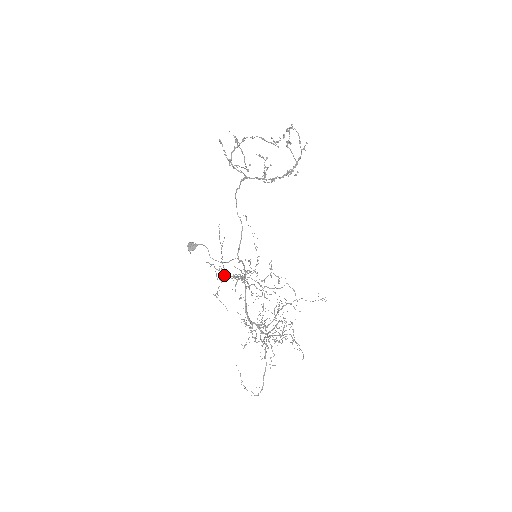
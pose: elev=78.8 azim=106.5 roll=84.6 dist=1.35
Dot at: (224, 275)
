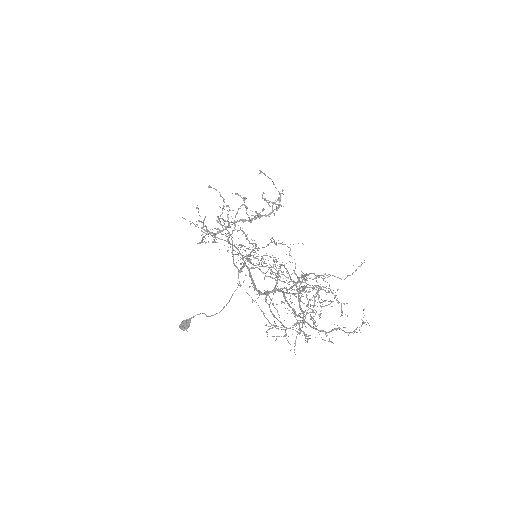
Dot at: (209, 232)
